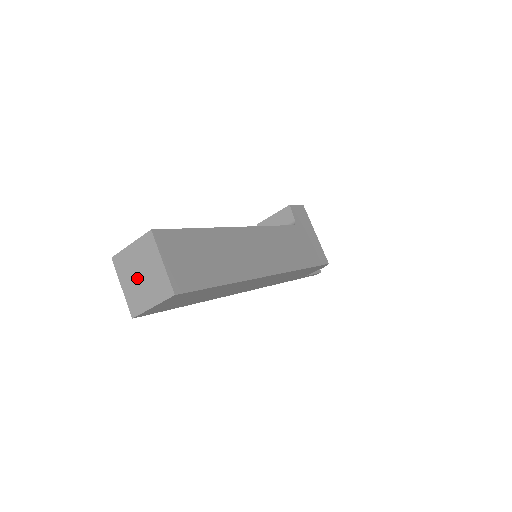
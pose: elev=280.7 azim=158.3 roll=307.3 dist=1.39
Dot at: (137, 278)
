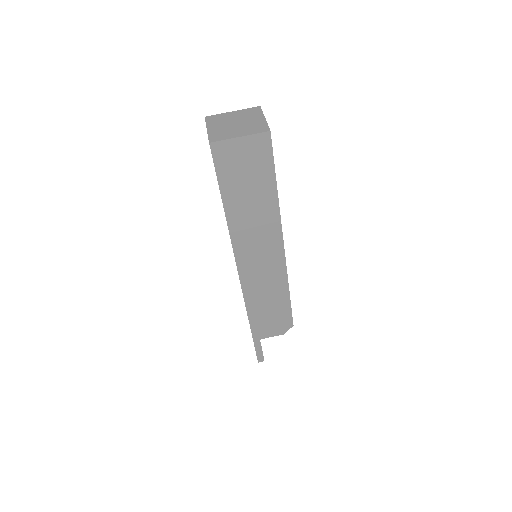
Dot at: (230, 124)
